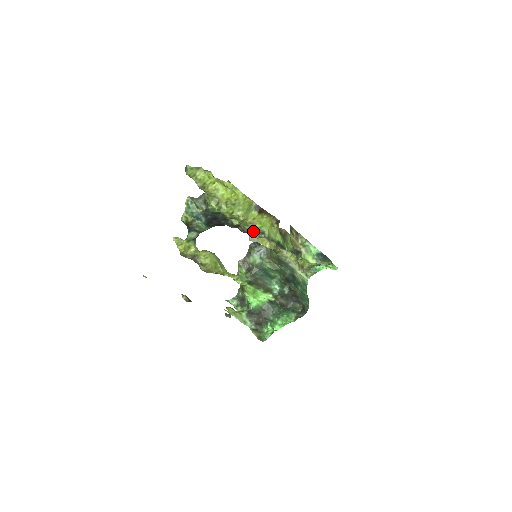
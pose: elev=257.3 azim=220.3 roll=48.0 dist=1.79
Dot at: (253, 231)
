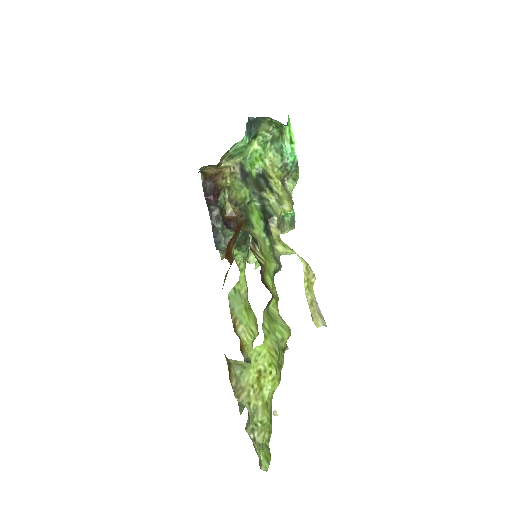
Dot at: (314, 317)
